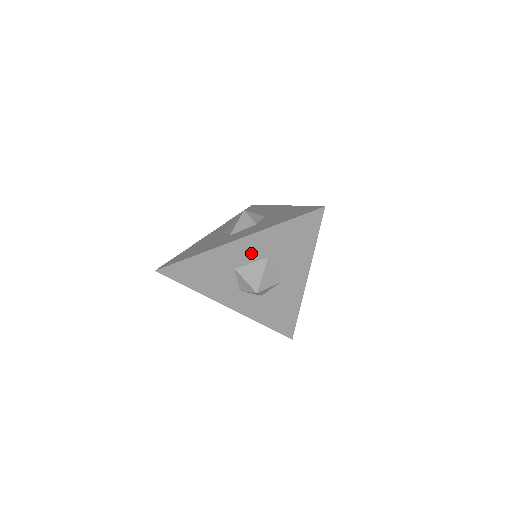
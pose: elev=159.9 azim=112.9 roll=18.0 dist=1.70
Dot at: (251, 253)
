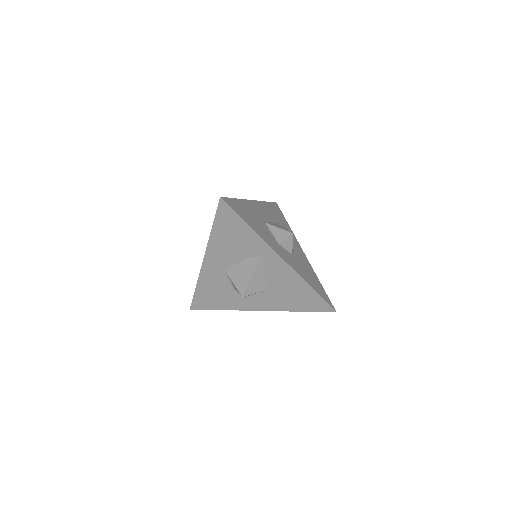
Dot at: (265, 215)
